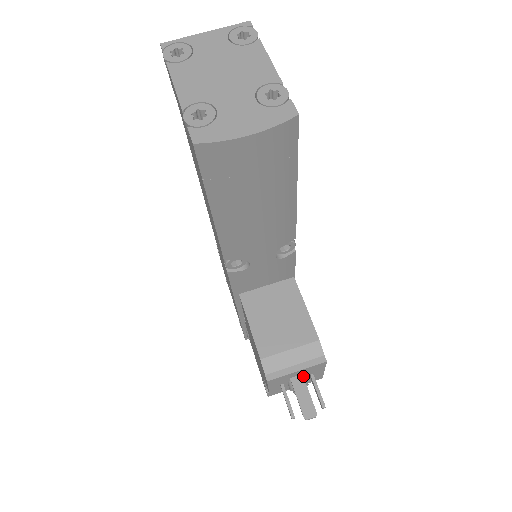
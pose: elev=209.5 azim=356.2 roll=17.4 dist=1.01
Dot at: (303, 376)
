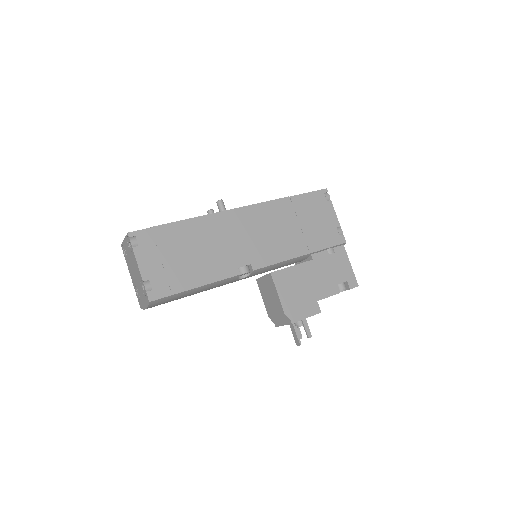
Dot at: (292, 324)
